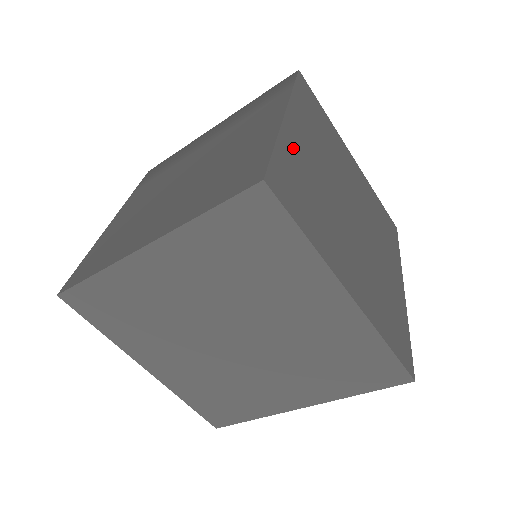
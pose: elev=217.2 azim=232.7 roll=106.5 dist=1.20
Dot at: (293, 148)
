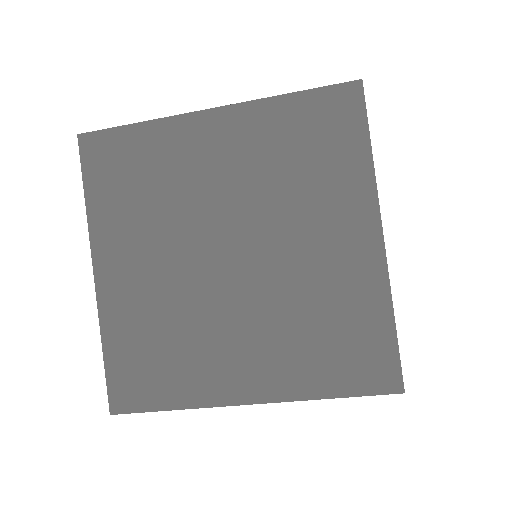
Dot at: occluded
